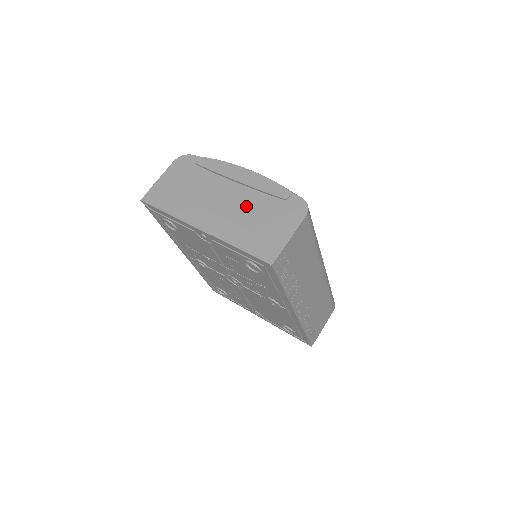
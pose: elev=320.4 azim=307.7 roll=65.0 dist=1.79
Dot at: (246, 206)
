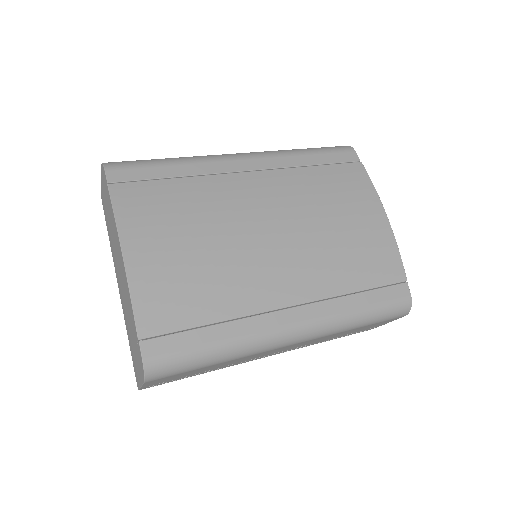
Dot at: (126, 307)
